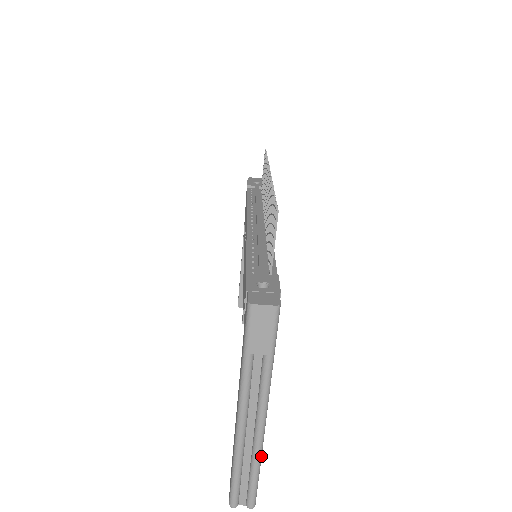
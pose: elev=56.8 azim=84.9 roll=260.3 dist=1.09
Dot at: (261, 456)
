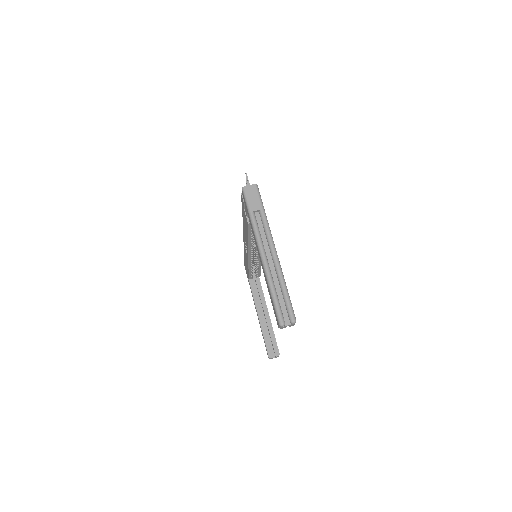
Dot at: occluded
